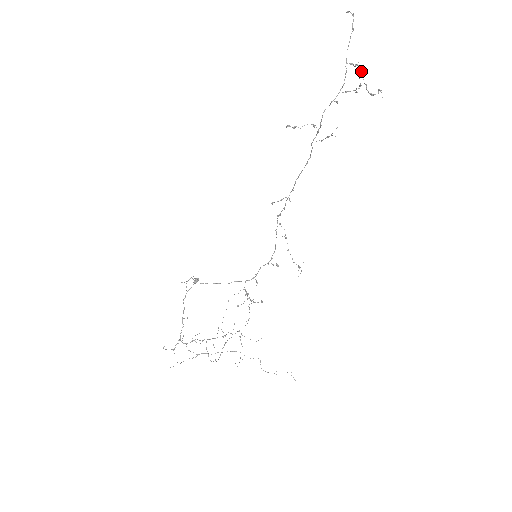
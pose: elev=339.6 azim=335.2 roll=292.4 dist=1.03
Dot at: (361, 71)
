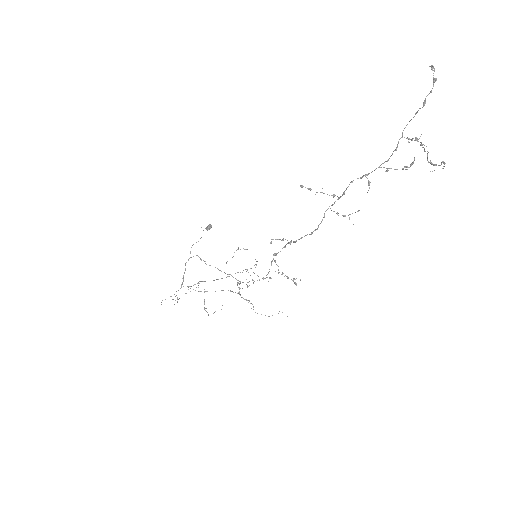
Dot at: (422, 145)
